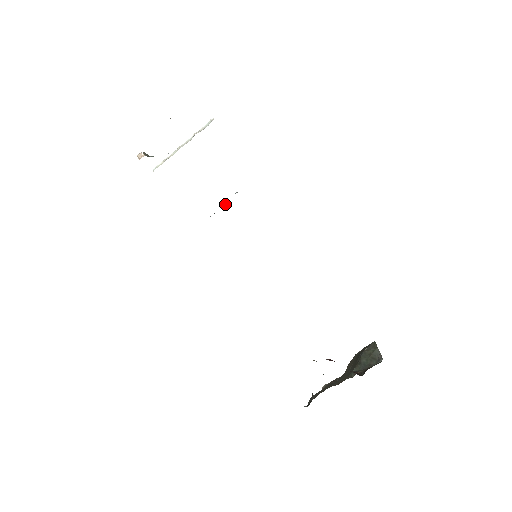
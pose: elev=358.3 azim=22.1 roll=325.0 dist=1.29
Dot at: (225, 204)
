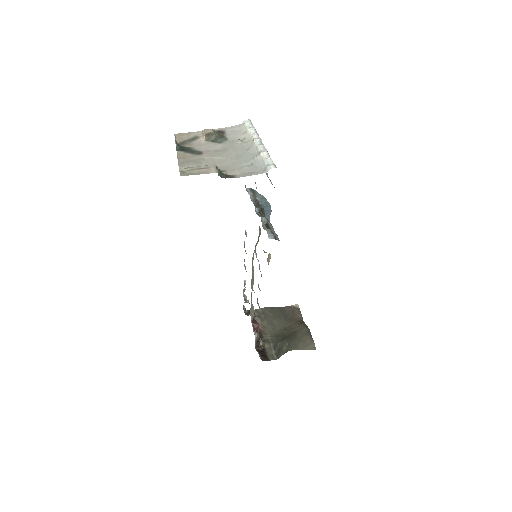
Dot at: (261, 211)
